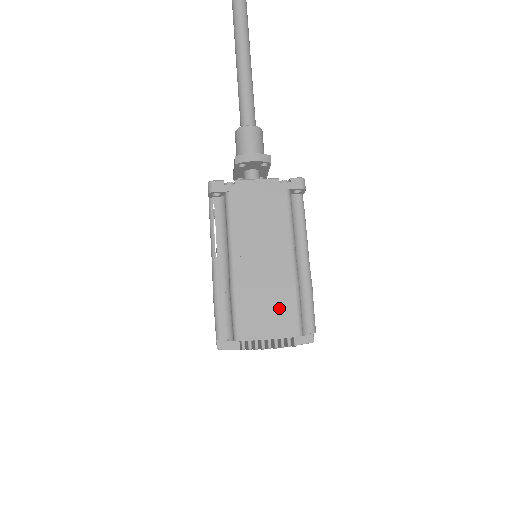
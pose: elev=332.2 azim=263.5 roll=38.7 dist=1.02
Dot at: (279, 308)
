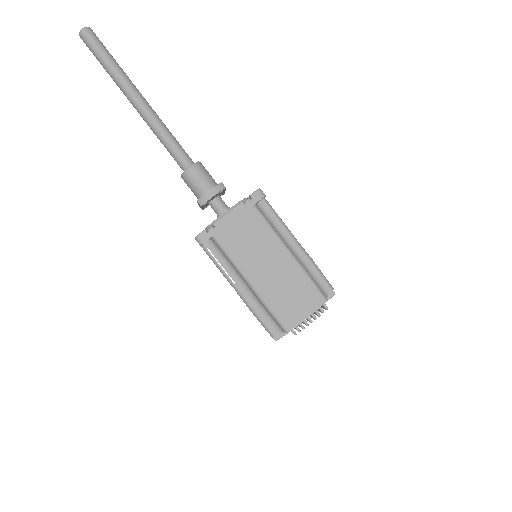
Dot at: (301, 293)
